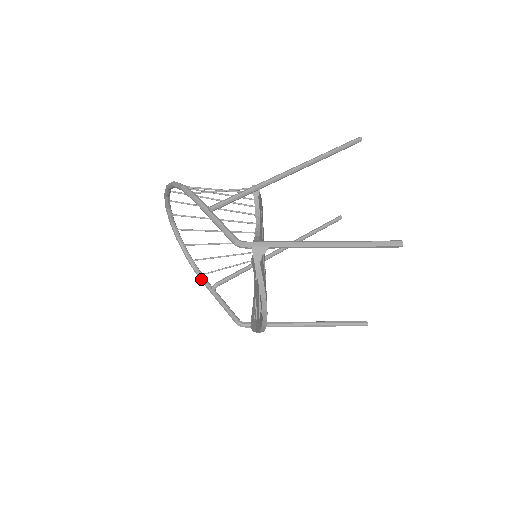
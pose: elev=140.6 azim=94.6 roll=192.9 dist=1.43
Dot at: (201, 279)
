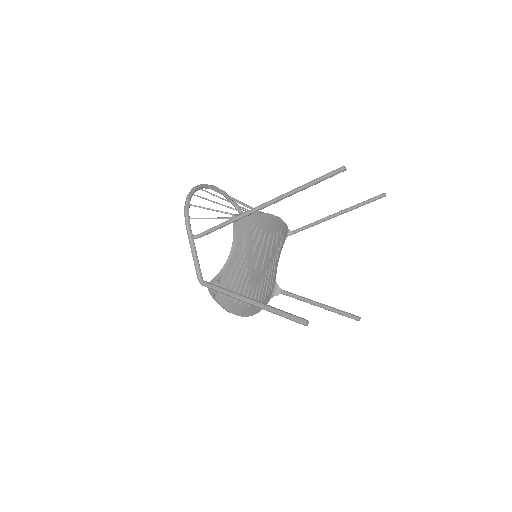
Dot at: occluded
